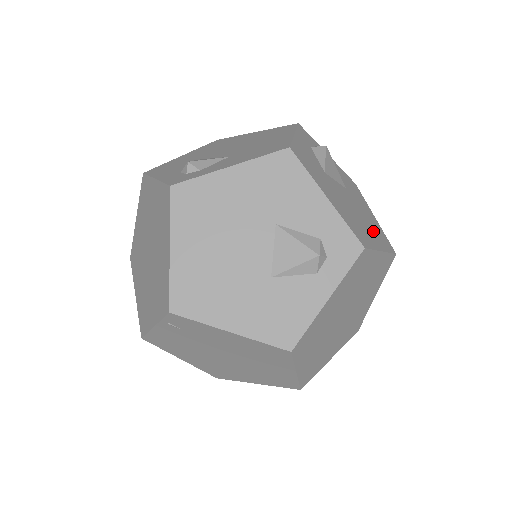
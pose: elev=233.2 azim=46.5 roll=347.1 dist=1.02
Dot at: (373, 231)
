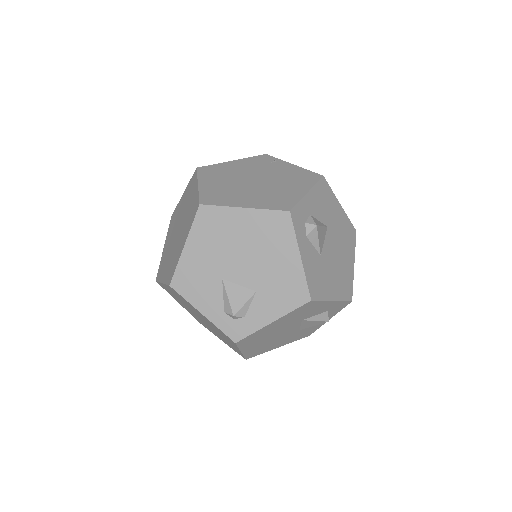
Dot at: (347, 247)
